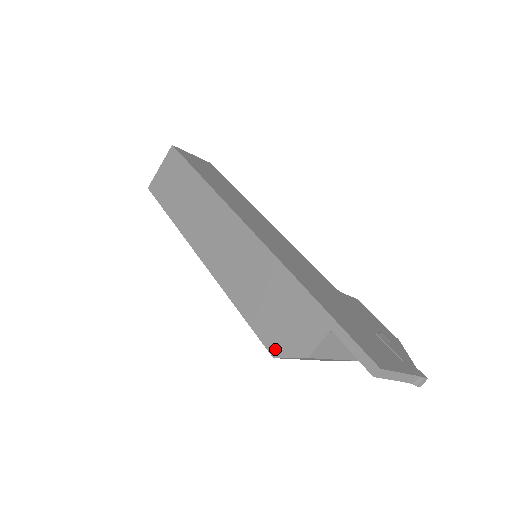
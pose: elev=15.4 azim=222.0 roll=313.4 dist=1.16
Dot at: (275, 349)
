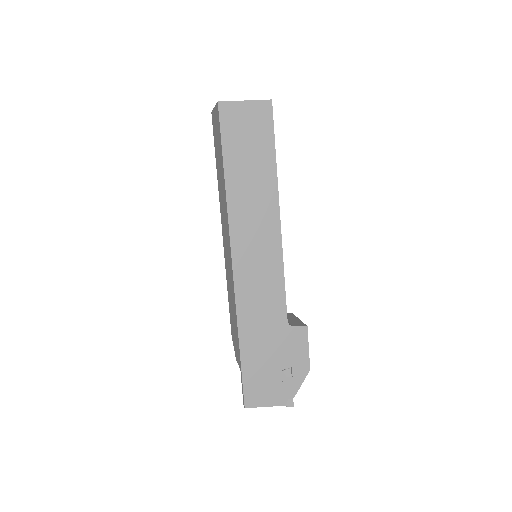
Dot at: (232, 335)
